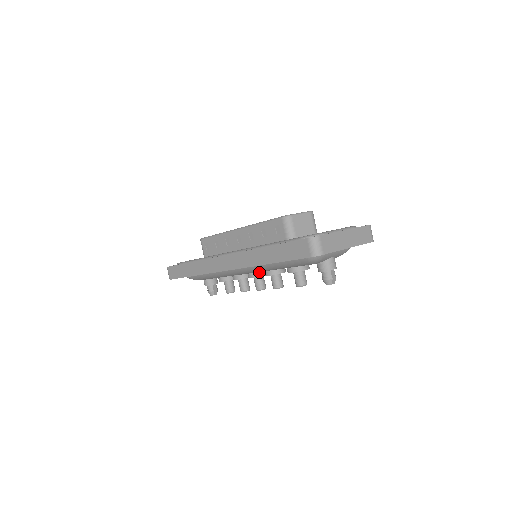
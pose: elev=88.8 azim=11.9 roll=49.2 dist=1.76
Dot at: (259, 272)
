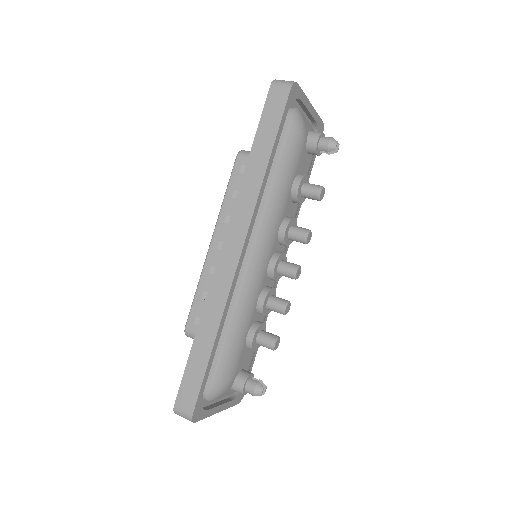
Dot at: (275, 253)
